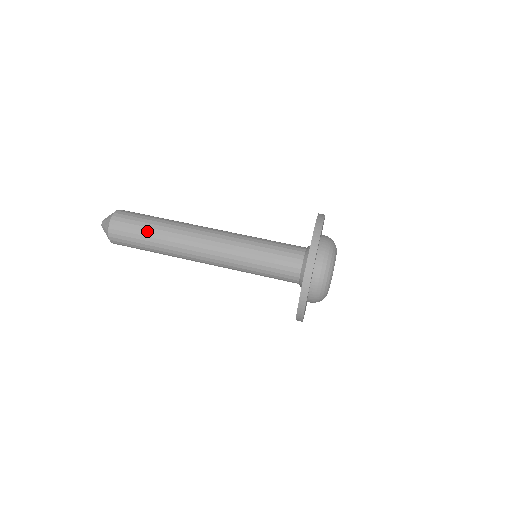
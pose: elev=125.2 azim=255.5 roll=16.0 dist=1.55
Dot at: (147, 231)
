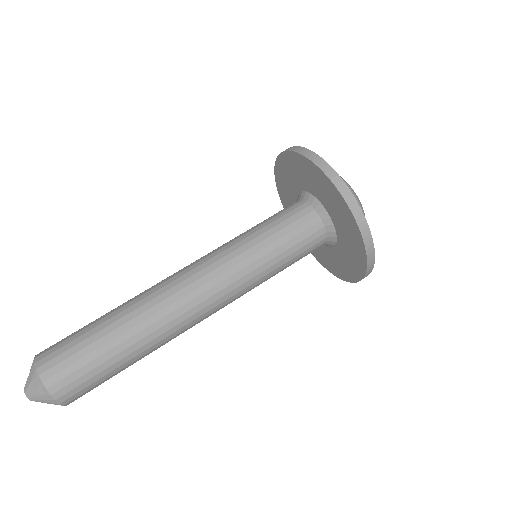
Dot at: (106, 342)
